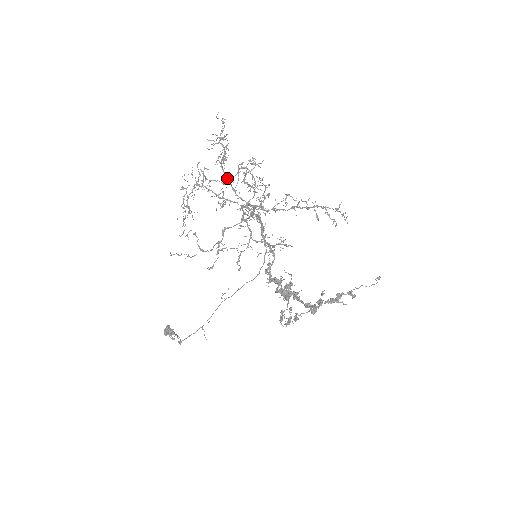
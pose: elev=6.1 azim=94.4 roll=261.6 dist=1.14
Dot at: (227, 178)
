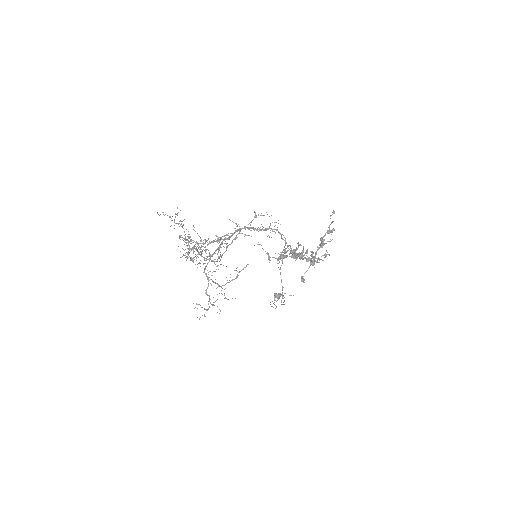
Dot at: occluded
